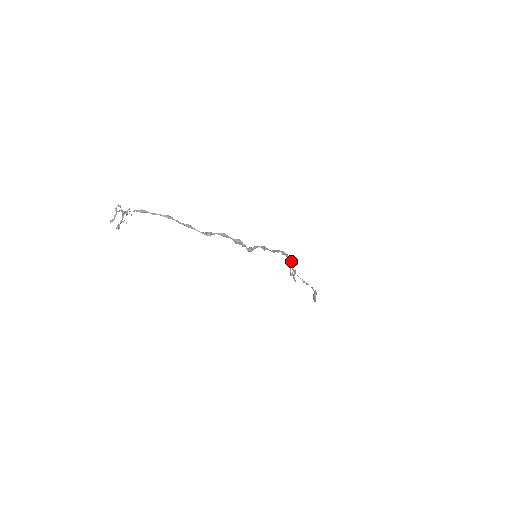
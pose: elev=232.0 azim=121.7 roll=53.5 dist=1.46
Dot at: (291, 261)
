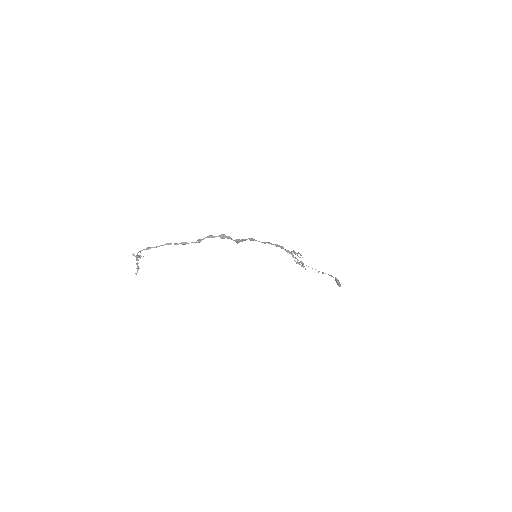
Dot at: (291, 253)
